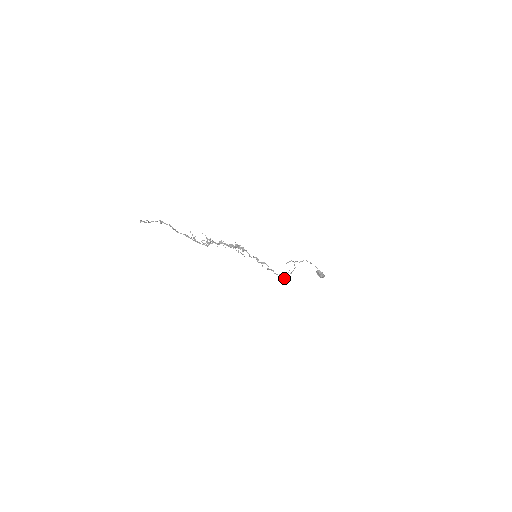
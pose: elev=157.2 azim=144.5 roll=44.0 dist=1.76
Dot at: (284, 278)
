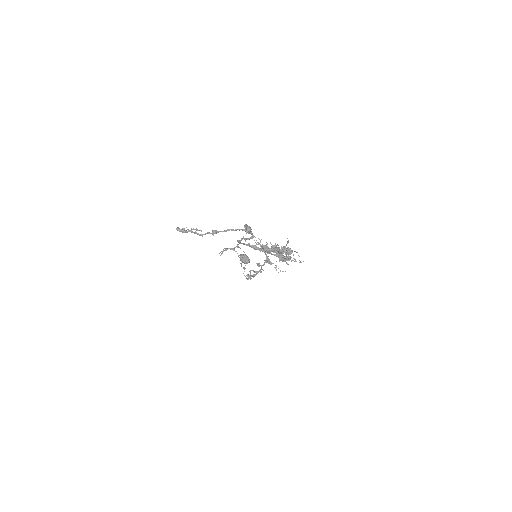
Dot at: (250, 278)
